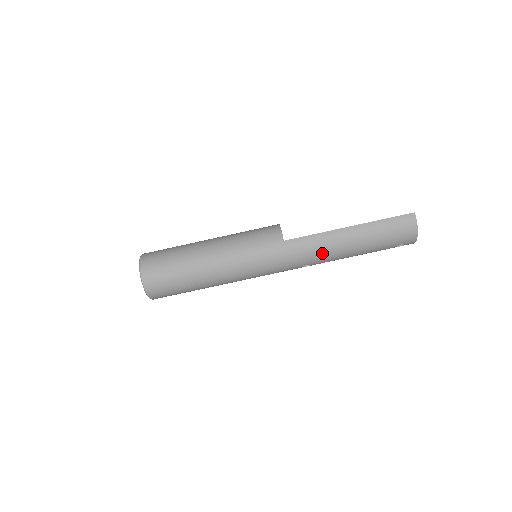
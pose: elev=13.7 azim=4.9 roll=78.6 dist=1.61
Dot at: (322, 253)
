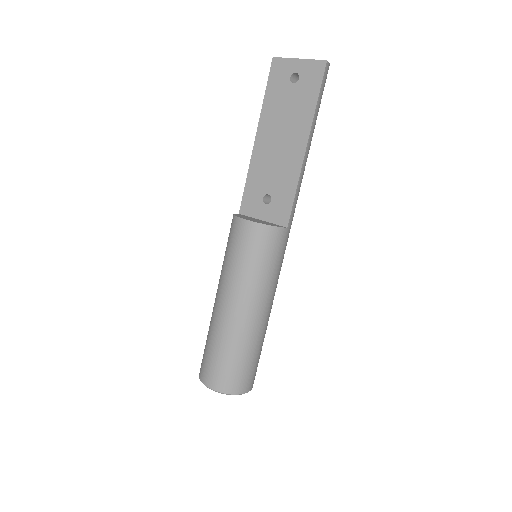
Dot at: occluded
